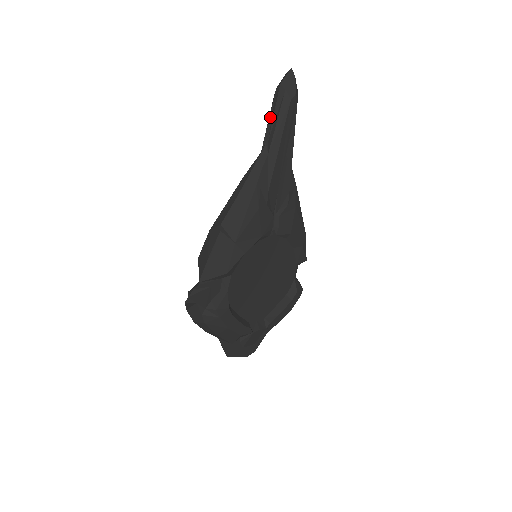
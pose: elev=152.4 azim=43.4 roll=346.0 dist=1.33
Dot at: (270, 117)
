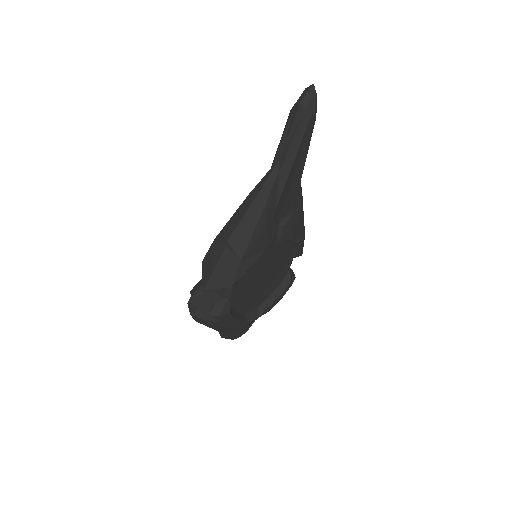
Dot at: (285, 133)
